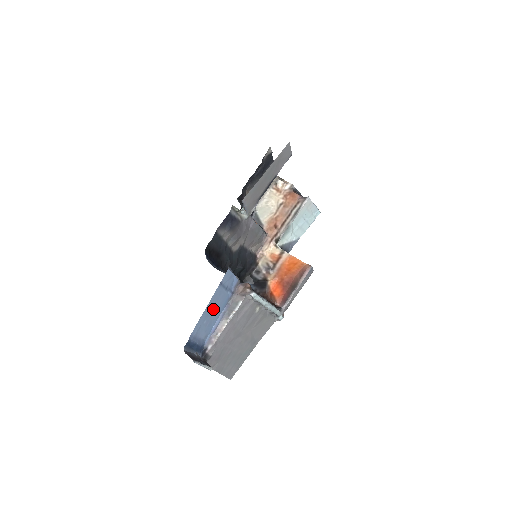
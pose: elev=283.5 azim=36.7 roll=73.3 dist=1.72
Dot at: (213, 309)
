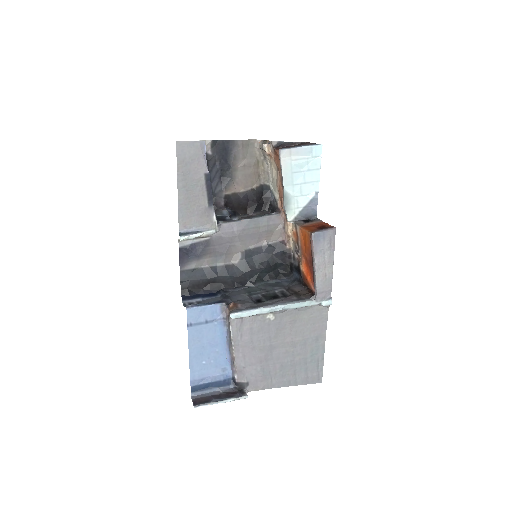
Dot at: (205, 347)
